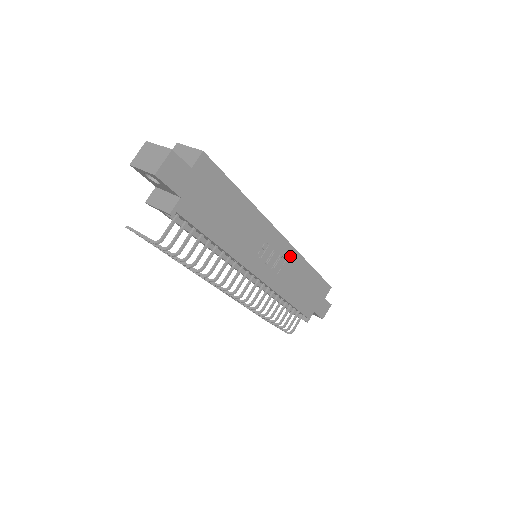
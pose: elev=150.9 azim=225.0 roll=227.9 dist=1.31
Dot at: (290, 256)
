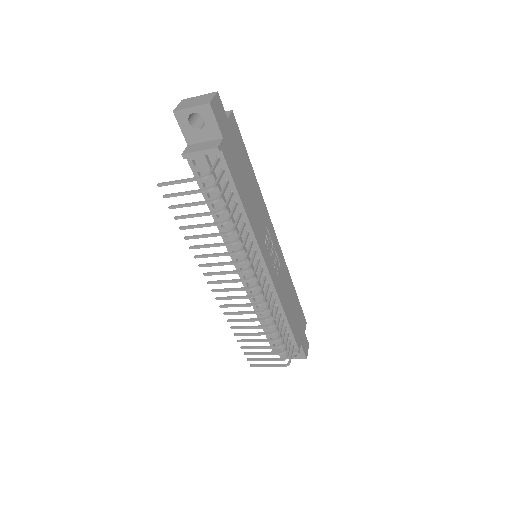
Dot at: (281, 262)
